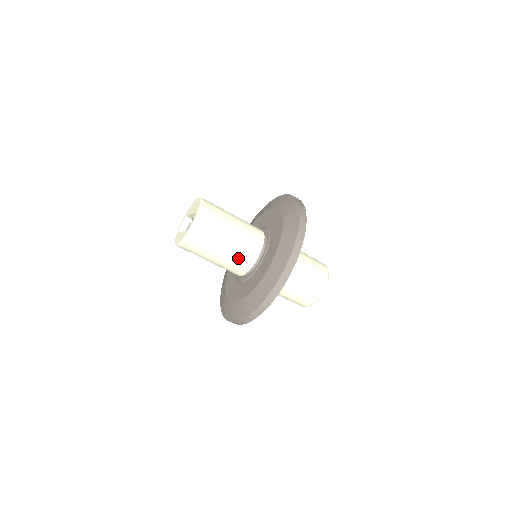
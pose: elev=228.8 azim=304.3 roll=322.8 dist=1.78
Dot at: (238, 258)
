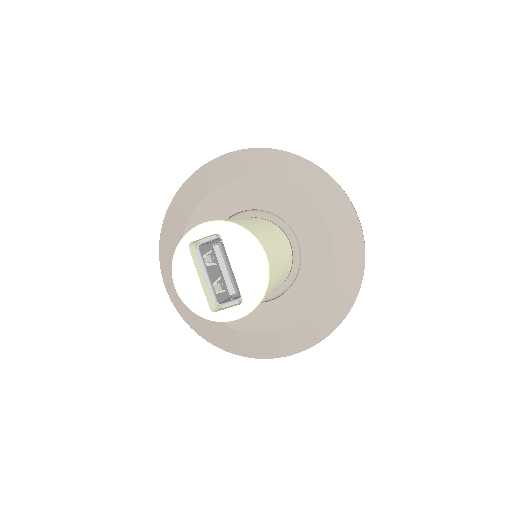
Dot at: occluded
